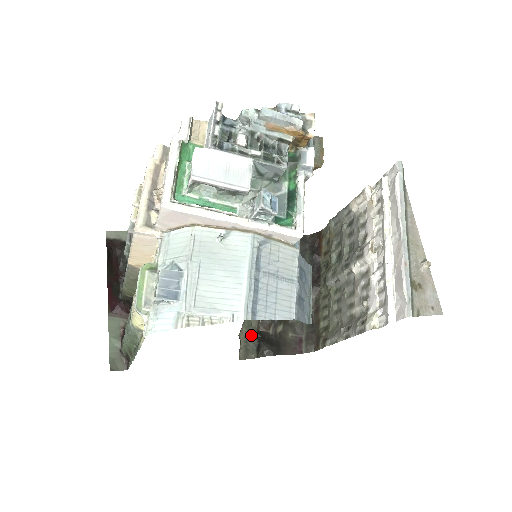
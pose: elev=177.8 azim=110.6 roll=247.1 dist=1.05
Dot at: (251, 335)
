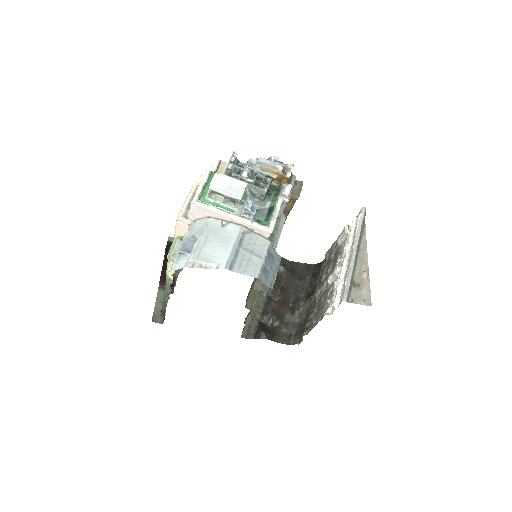
Dot at: (254, 323)
